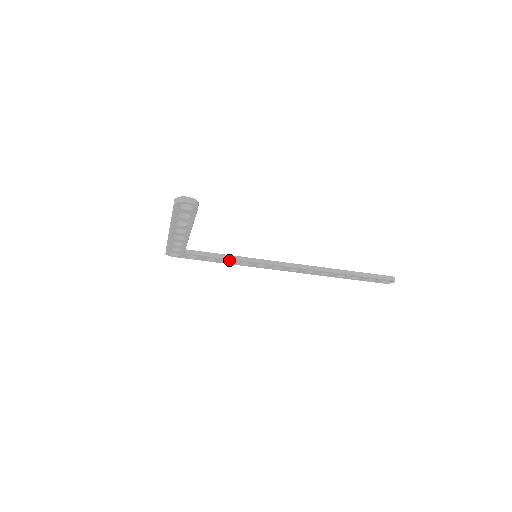
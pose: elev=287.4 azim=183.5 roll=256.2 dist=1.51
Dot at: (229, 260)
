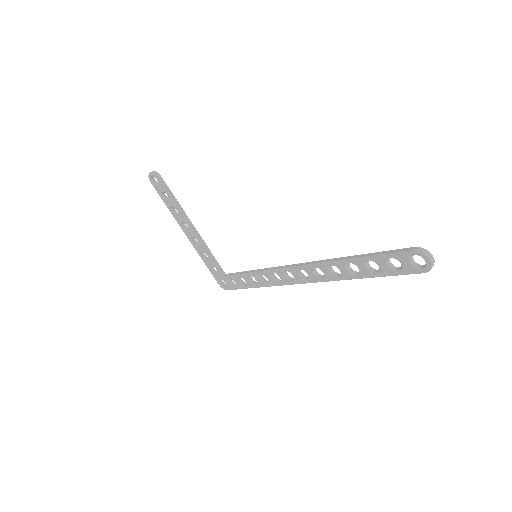
Dot at: occluded
